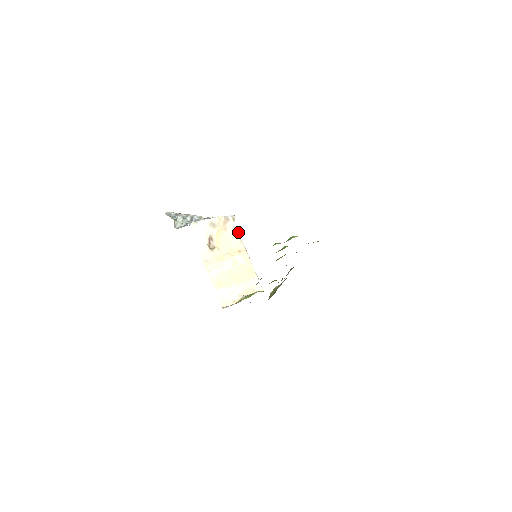
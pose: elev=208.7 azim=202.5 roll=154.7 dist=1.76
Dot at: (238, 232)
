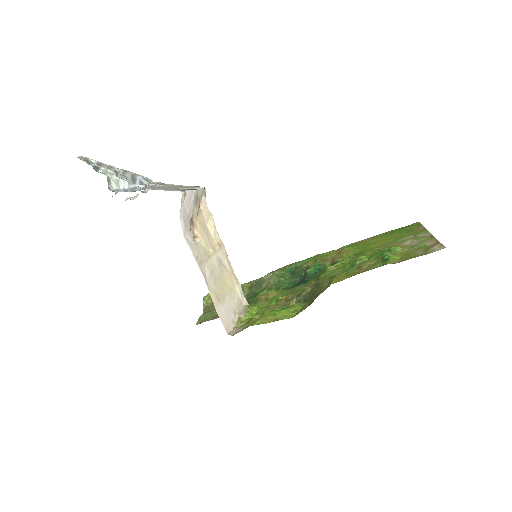
Dot at: (211, 215)
